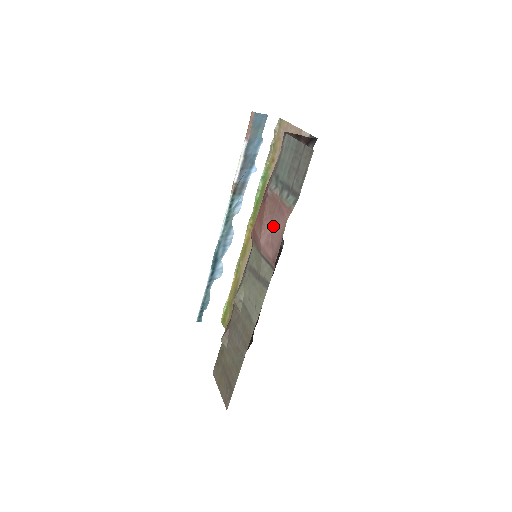
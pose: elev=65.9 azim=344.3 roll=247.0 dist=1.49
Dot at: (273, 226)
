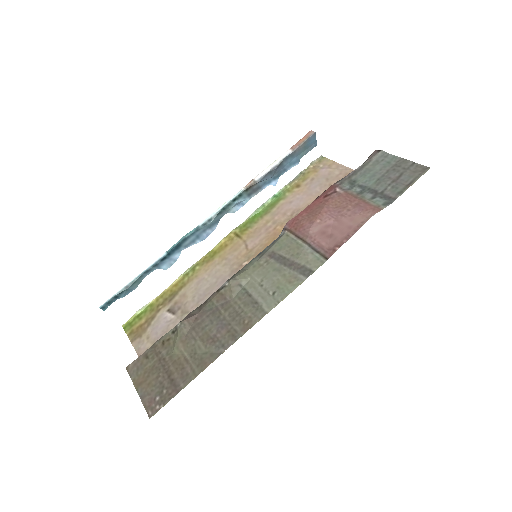
Dot at: (340, 218)
